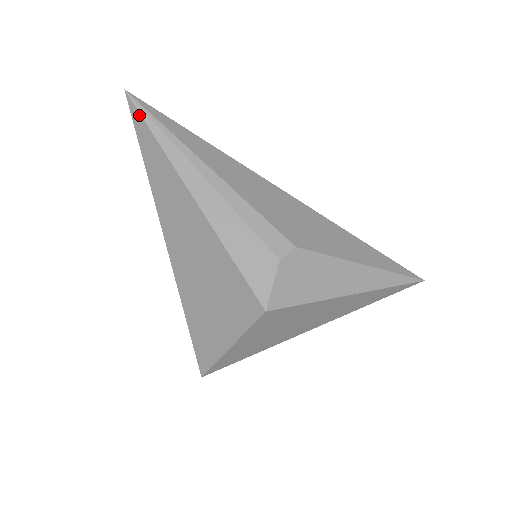
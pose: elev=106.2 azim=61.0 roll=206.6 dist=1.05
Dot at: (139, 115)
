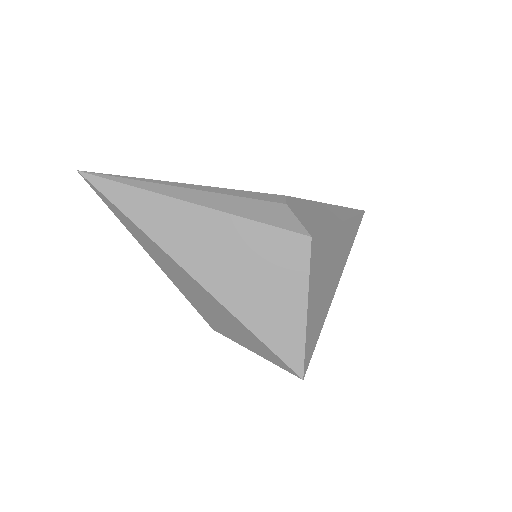
Dot at: (102, 179)
